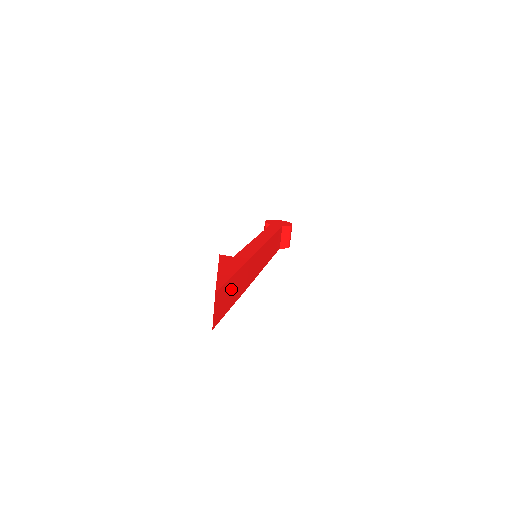
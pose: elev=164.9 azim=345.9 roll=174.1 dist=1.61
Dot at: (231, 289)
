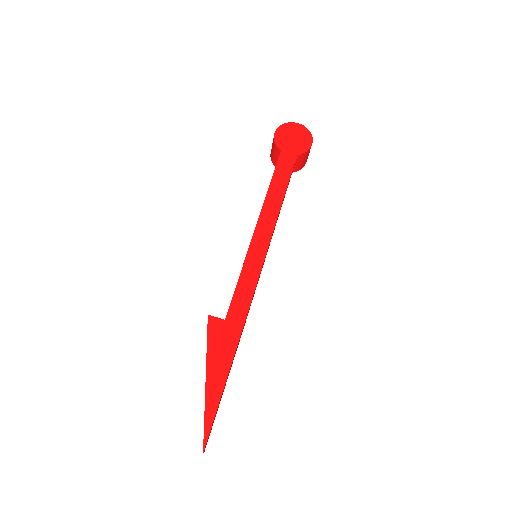
Dot at: occluded
